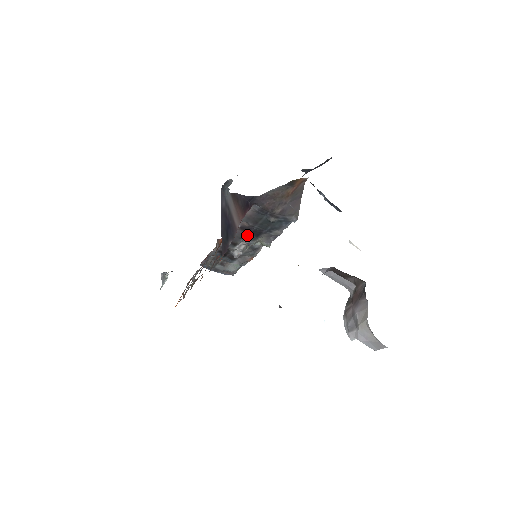
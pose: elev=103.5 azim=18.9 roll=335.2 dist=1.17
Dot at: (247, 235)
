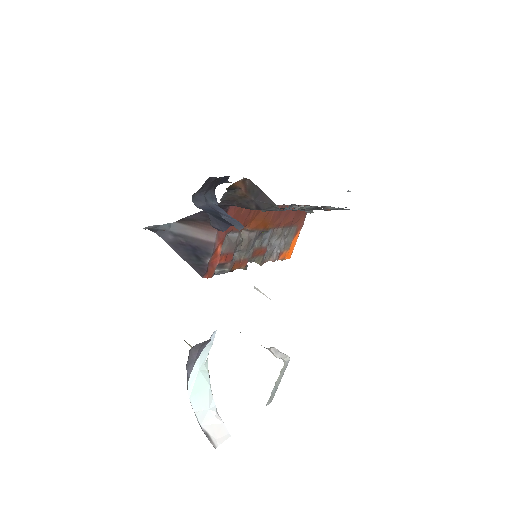
Dot at: (281, 208)
